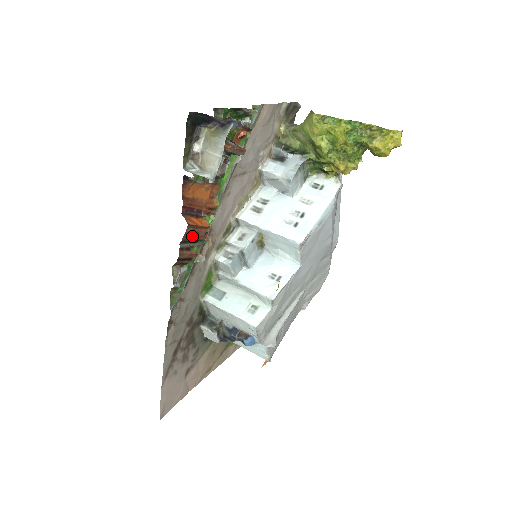
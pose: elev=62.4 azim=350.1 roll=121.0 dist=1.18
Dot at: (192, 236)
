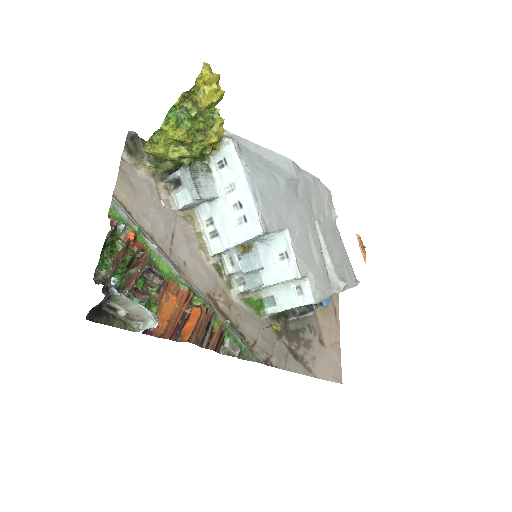
Dot at: (201, 332)
